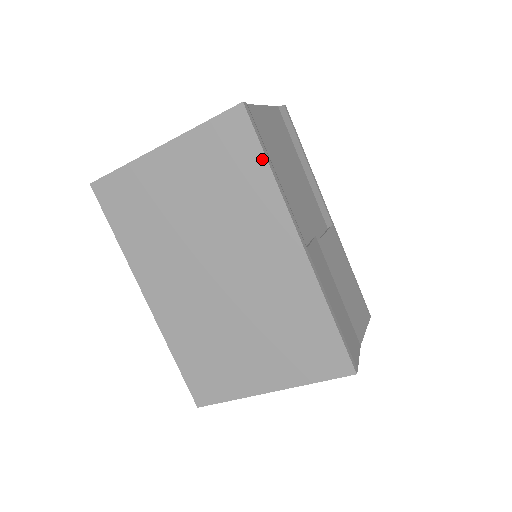
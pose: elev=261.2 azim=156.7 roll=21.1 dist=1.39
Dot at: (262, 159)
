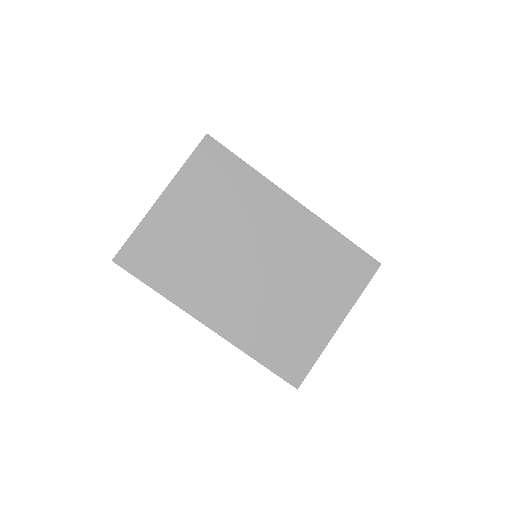
Dot at: (239, 162)
